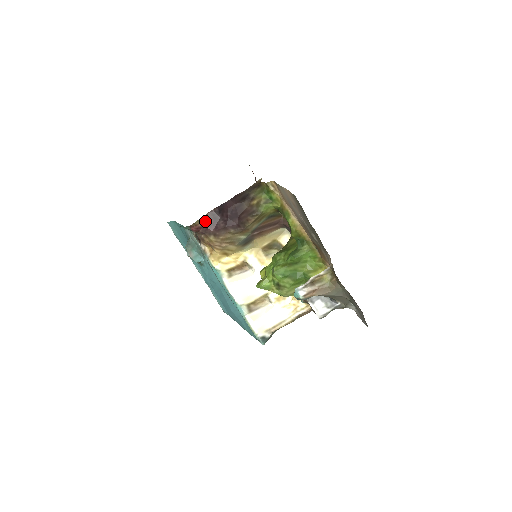
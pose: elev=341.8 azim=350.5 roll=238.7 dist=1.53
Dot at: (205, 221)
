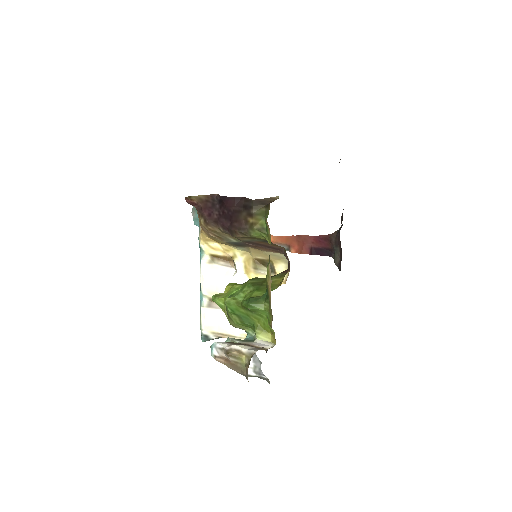
Dot at: (203, 201)
